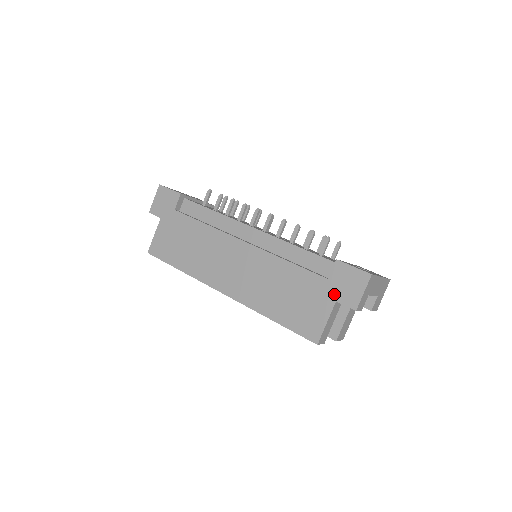
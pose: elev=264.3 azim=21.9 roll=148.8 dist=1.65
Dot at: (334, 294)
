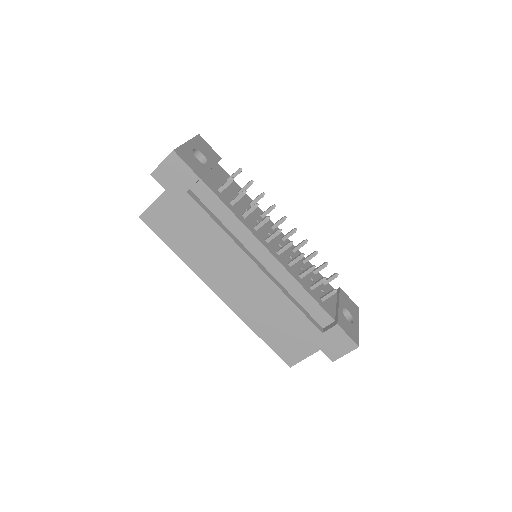
Dot at: (322, 345)
